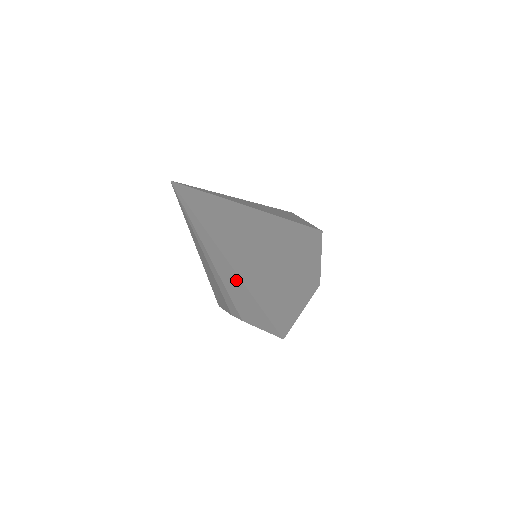
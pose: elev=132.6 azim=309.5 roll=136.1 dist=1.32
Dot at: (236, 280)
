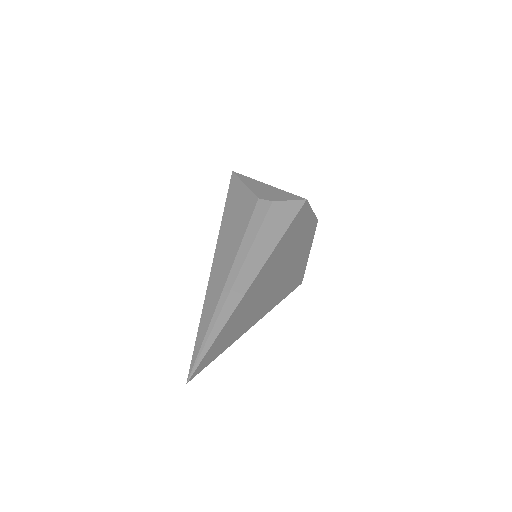
Dot at: occluded
